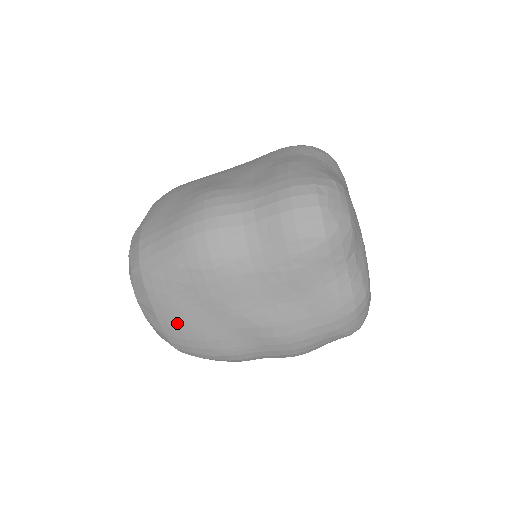
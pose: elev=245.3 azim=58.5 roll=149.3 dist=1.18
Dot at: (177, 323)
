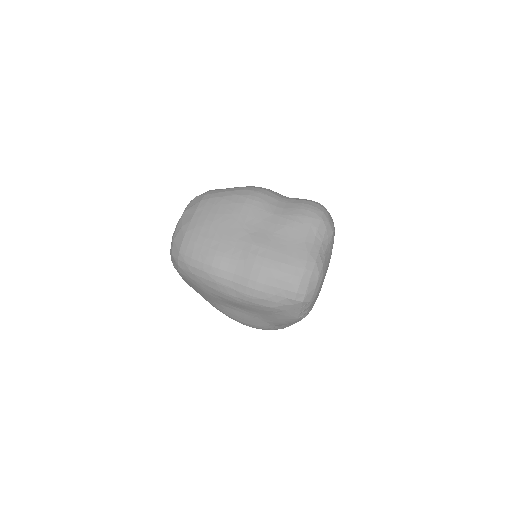
Dot at: (204, 222)
